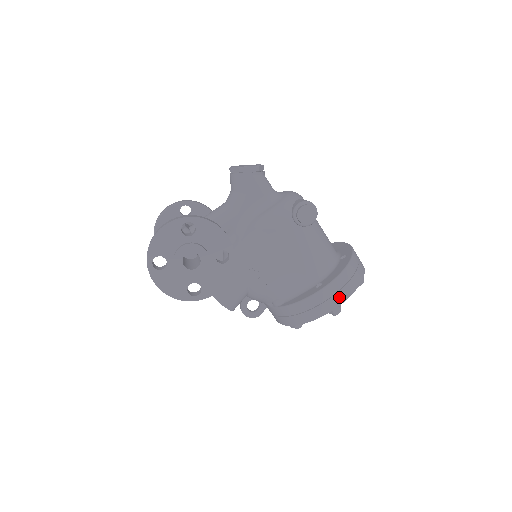
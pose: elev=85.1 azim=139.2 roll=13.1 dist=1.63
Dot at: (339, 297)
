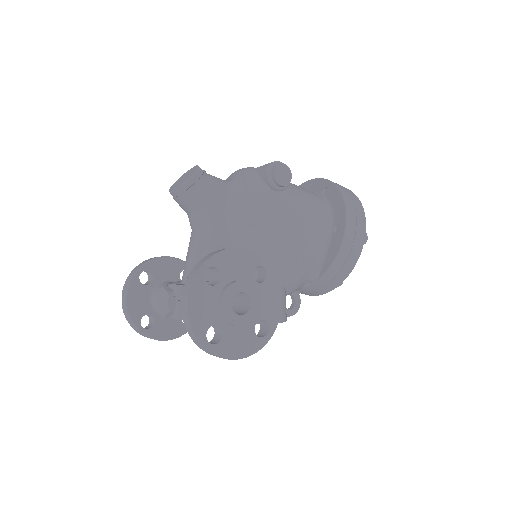
Dot at: (360, 224)
